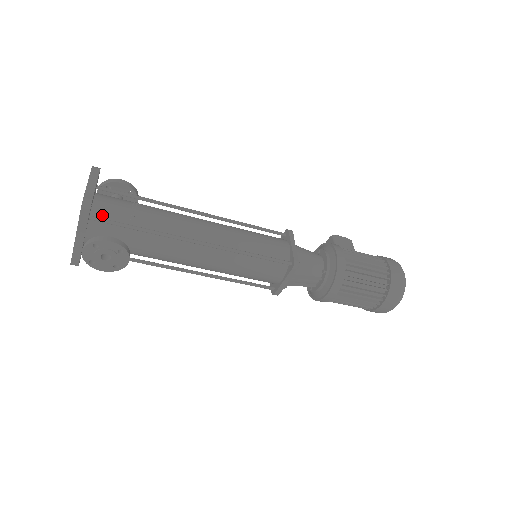
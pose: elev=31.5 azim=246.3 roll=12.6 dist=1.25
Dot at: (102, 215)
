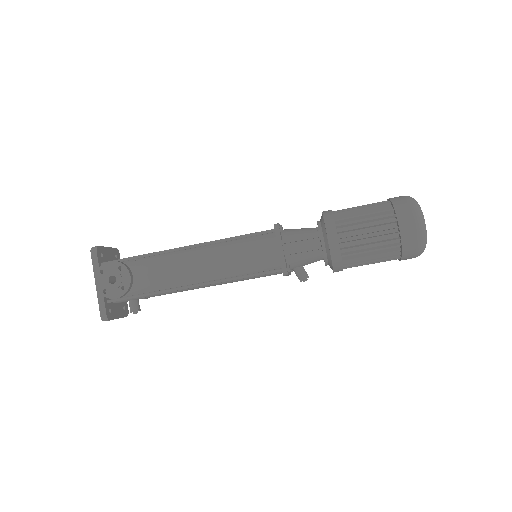
Dot at: occluded
